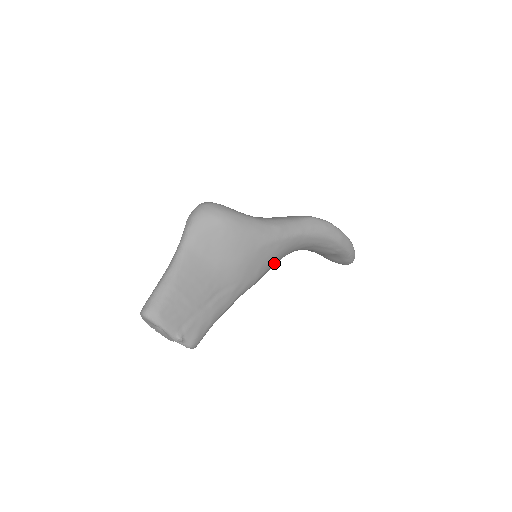
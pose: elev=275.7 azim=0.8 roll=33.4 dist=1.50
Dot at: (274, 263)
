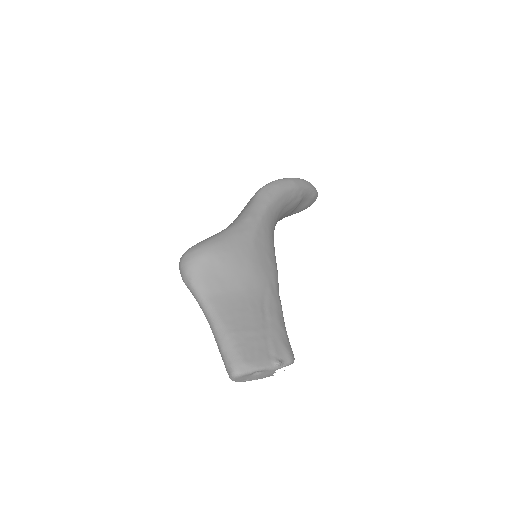
Dot at: (273, 246)
